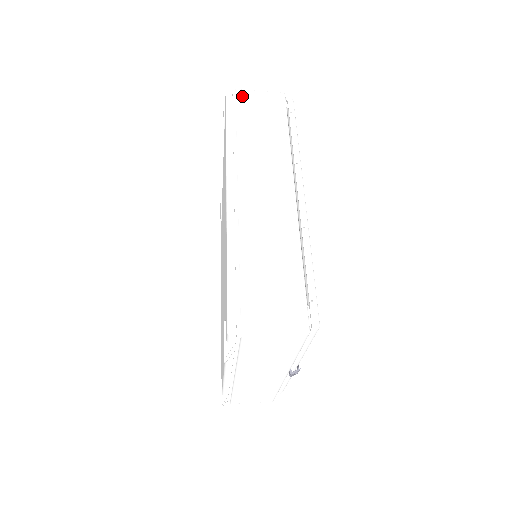
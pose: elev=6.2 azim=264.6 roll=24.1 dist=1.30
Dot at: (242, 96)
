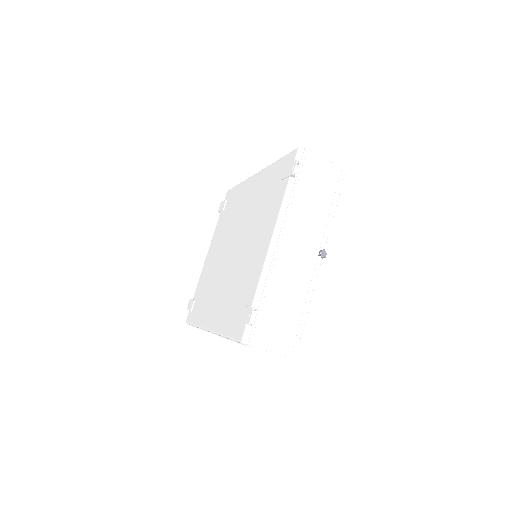
Dot at: occluded
